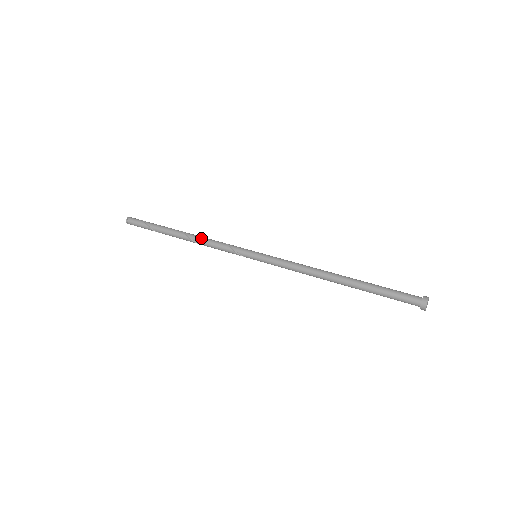
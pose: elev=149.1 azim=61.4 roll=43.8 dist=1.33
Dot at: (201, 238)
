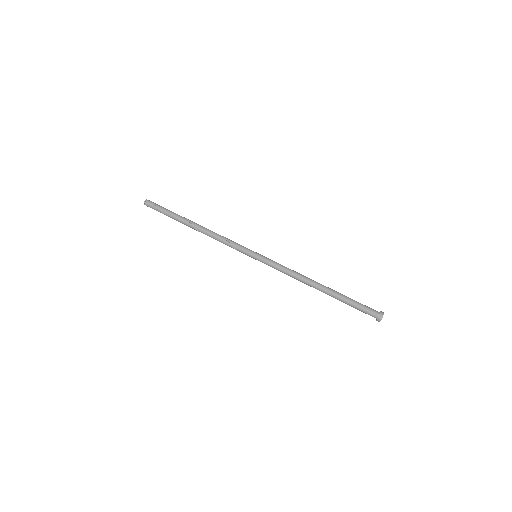
Dot at: (209, 236)
